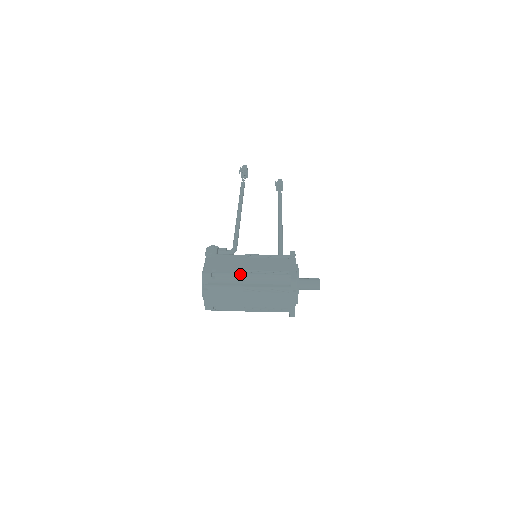
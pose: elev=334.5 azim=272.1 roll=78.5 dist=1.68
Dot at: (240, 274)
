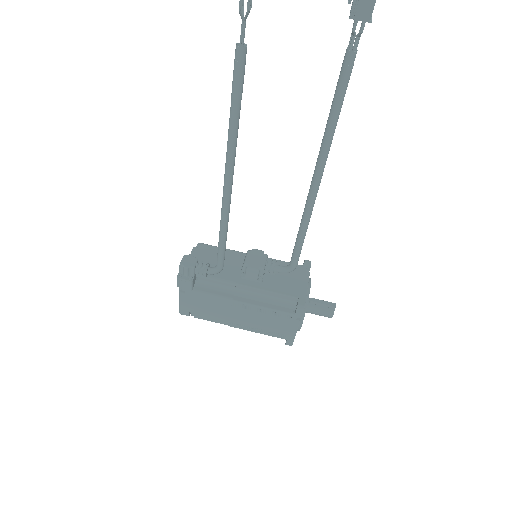
Dot at: occluded
